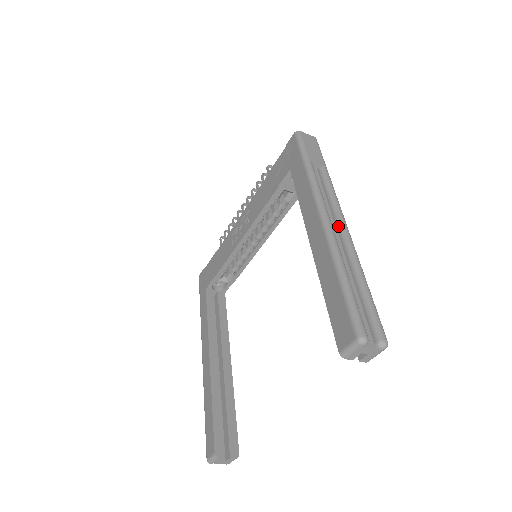
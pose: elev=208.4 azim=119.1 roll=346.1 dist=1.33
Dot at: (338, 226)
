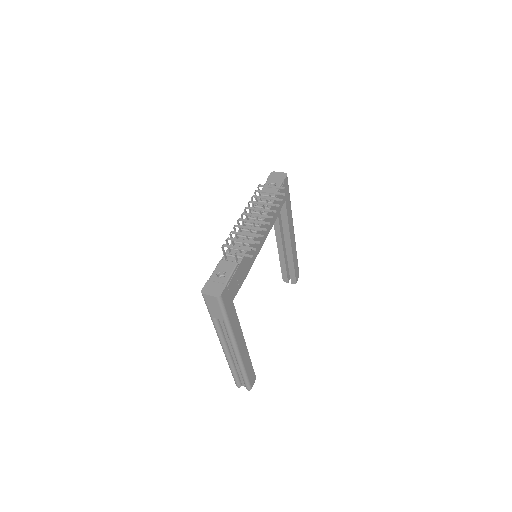
Dot at: (233, 350)
